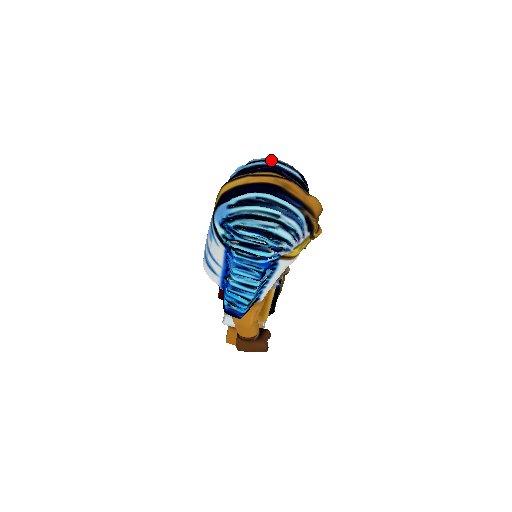
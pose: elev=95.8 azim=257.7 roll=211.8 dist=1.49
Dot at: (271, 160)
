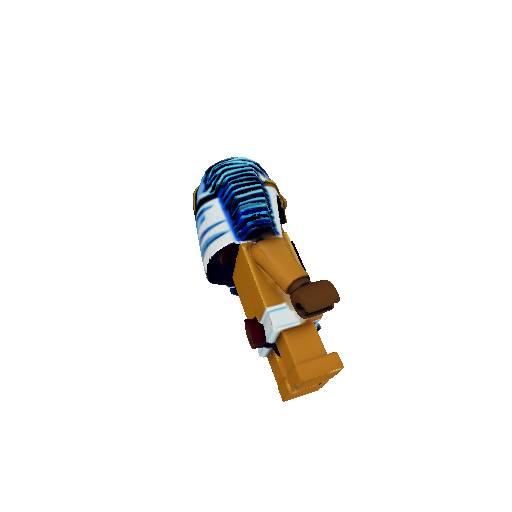
Dot at: occluded
